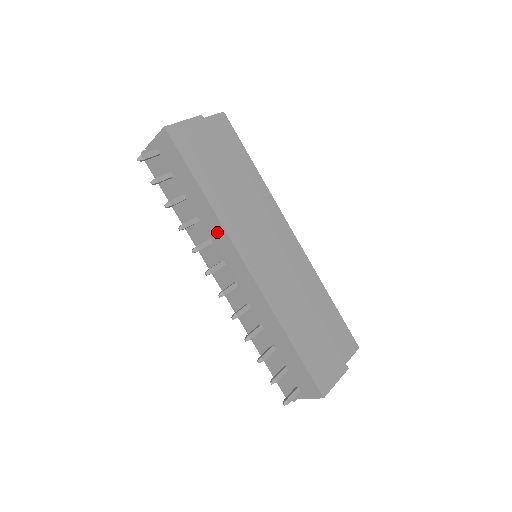
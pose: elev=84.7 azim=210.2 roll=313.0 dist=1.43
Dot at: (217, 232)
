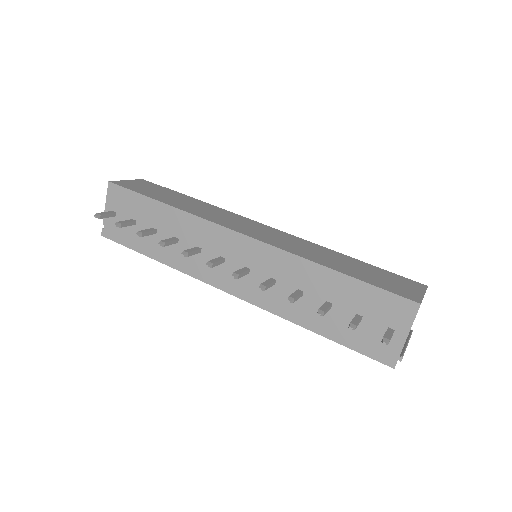
Dot at: (198, 230)
